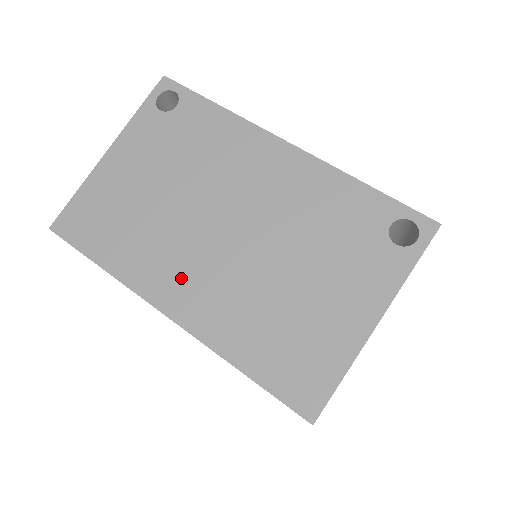
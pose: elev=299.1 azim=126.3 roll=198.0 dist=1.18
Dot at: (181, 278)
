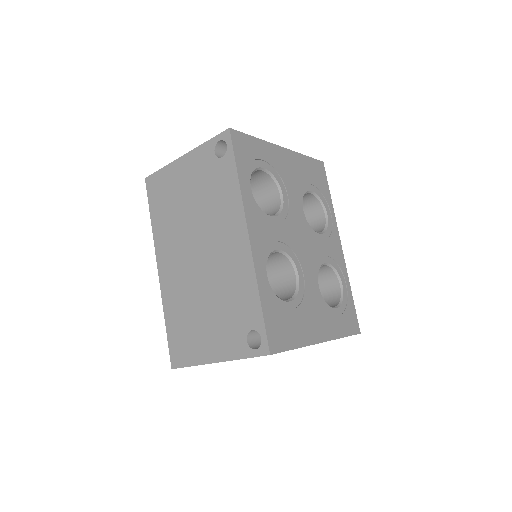
Dot at: (171, 259)
